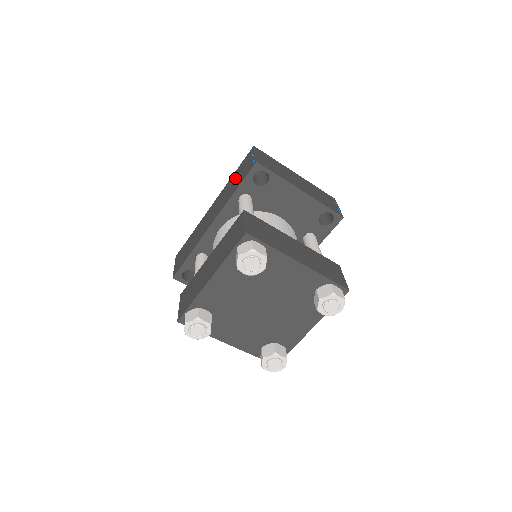
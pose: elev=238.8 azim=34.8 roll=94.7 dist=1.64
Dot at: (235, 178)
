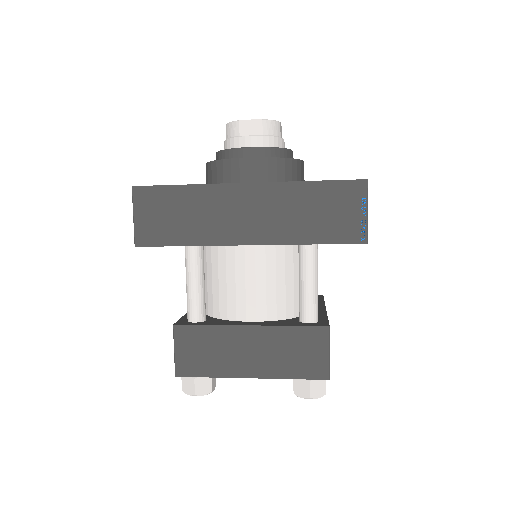
Dot at: (316, 205)
